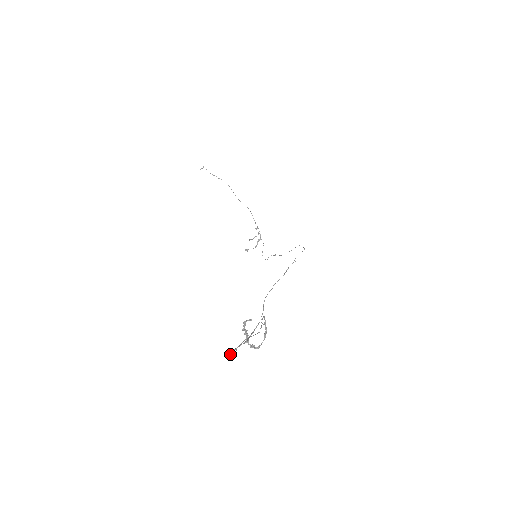
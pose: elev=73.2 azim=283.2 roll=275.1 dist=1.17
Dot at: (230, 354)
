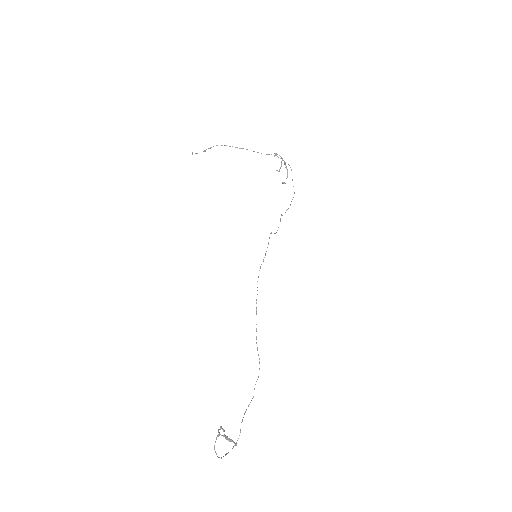
Dot at: occluded
